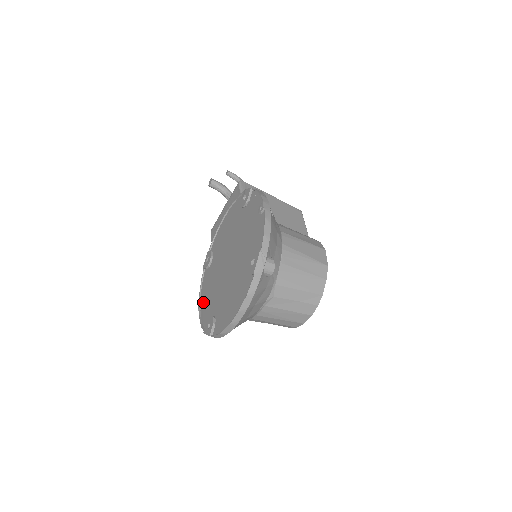
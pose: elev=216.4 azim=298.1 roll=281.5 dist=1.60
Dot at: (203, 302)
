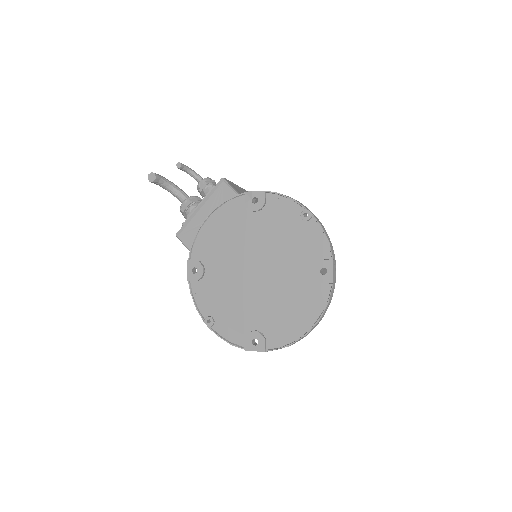
Dot at: (214, 318)
